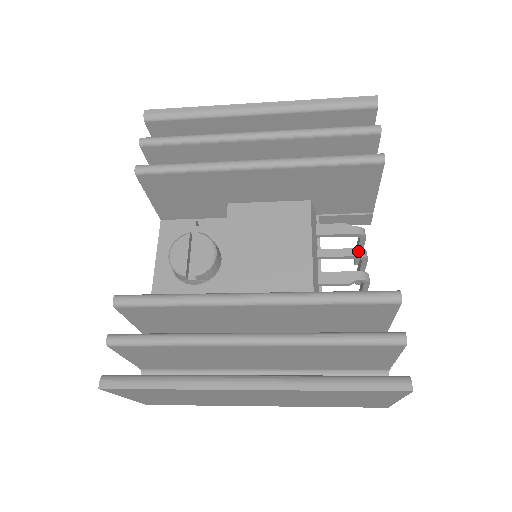
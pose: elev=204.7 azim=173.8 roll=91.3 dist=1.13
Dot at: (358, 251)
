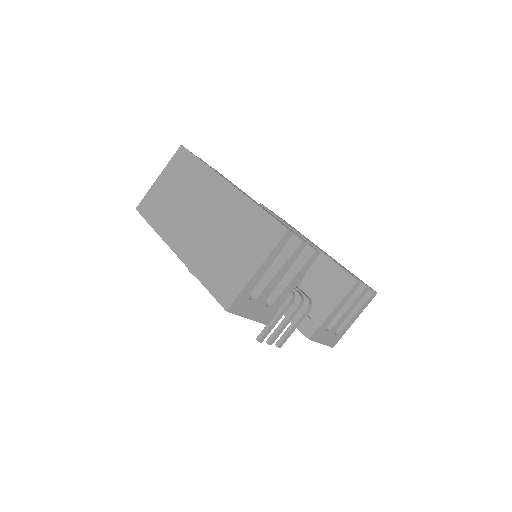
Dot at: (301, 295)
